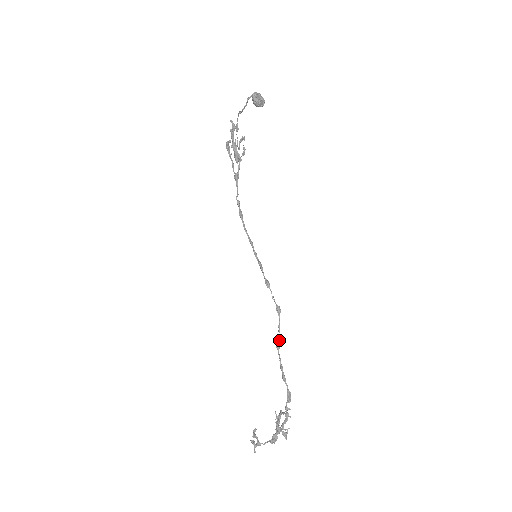
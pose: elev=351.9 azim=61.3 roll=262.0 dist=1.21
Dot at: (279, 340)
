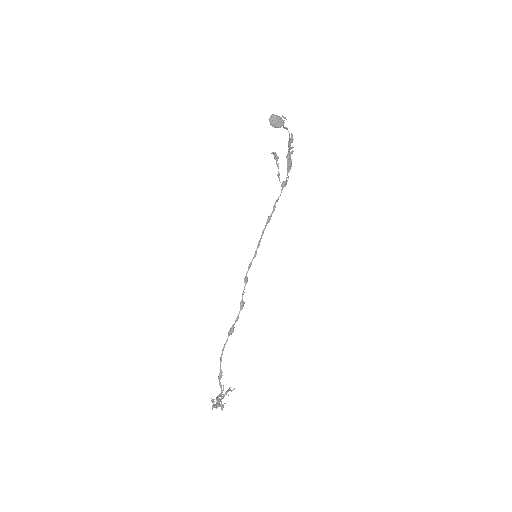
Dot at: (232, 329)
